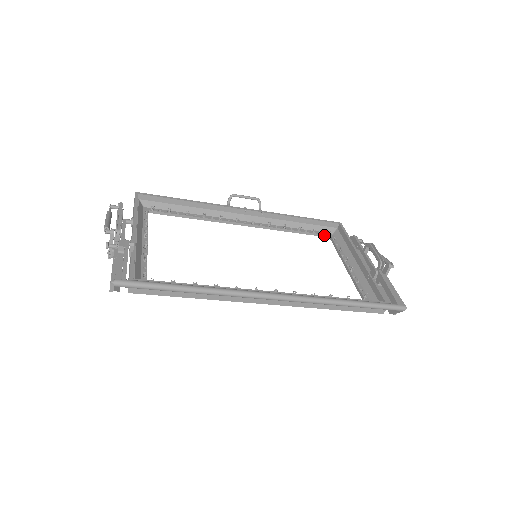
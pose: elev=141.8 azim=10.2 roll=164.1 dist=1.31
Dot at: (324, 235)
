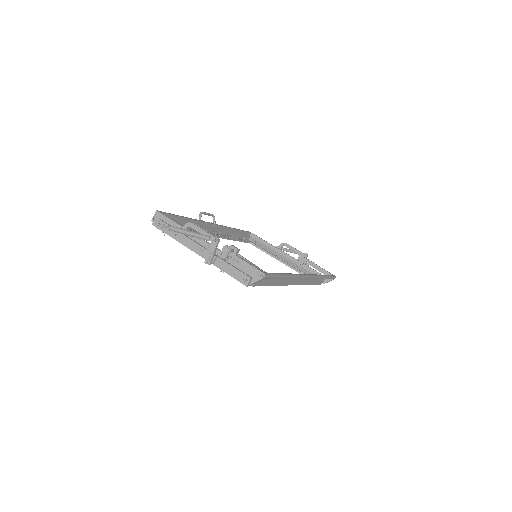
Dot at: (248, 242)
